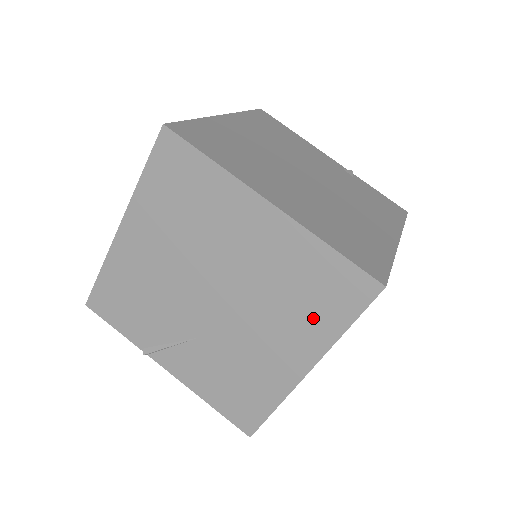
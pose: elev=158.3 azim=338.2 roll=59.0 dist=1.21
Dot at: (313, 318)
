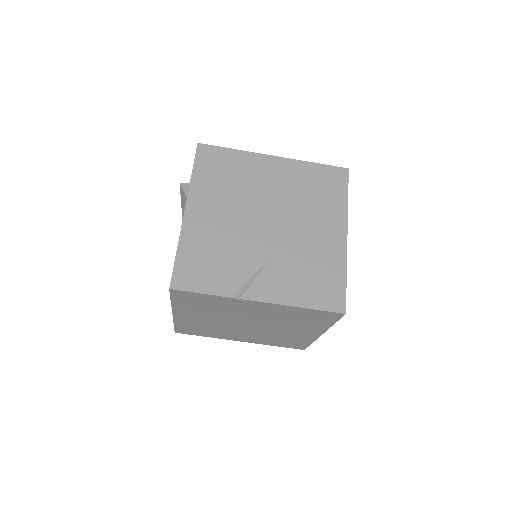
Dot at: (329, 202)
